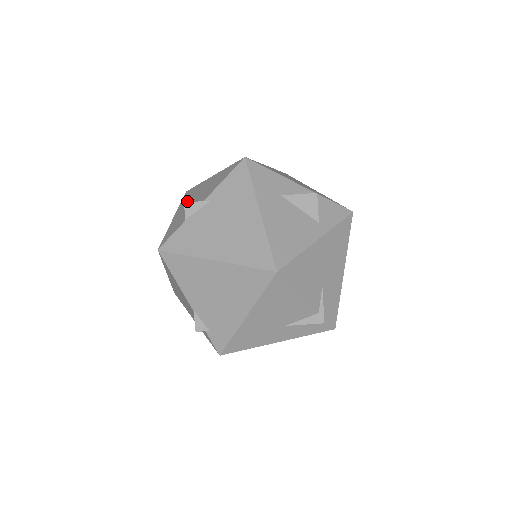
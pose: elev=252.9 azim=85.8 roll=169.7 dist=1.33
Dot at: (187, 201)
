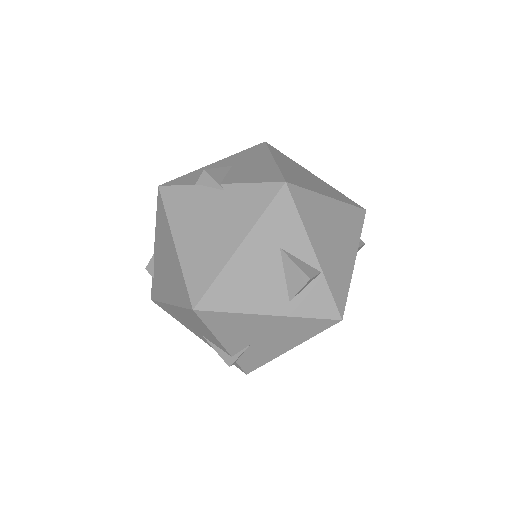
Dot at: (238, 158)
